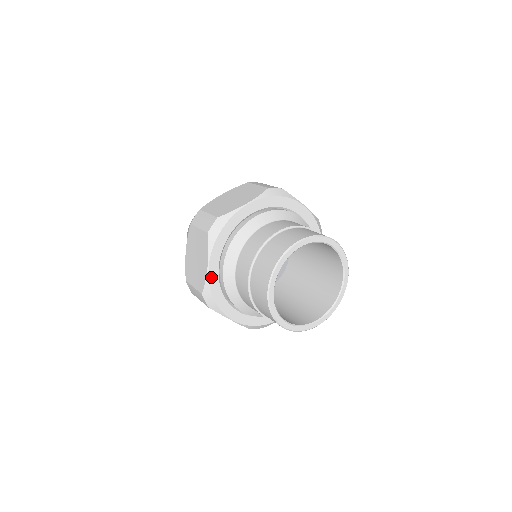
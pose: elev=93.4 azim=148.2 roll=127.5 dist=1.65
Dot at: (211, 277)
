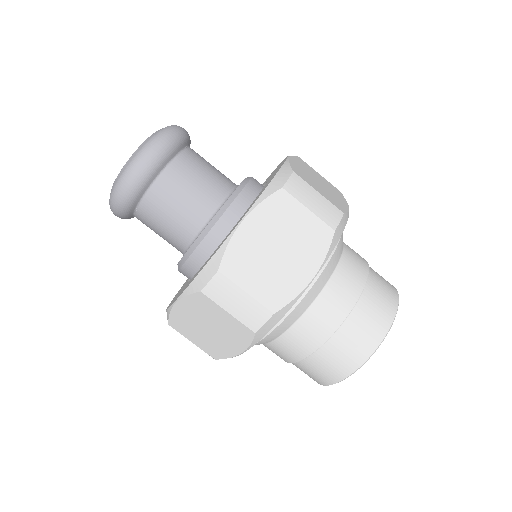
Dot at: occluded
